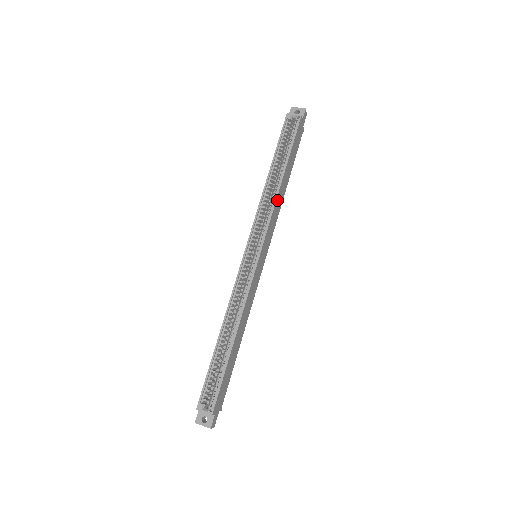
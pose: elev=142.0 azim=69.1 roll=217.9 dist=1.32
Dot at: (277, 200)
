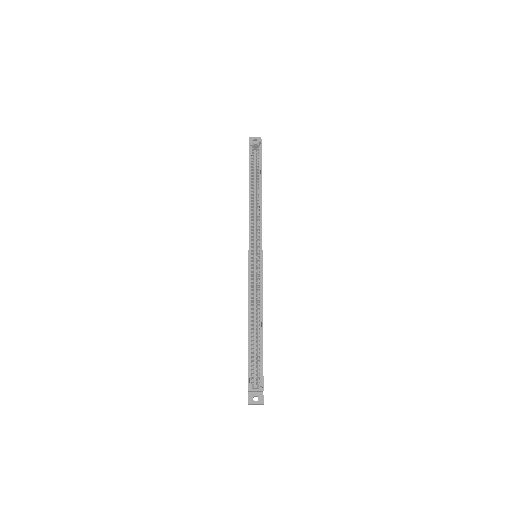
Dot at: occluded
